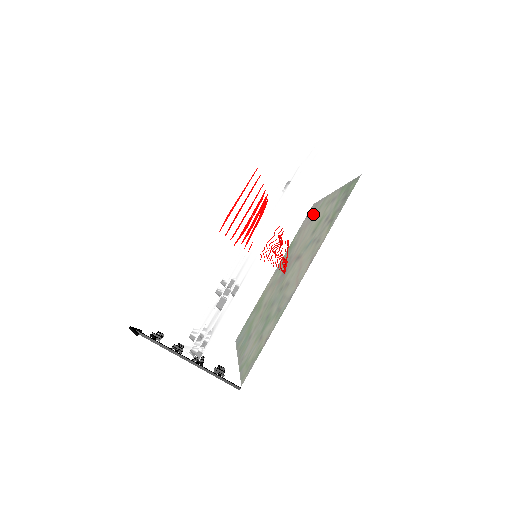
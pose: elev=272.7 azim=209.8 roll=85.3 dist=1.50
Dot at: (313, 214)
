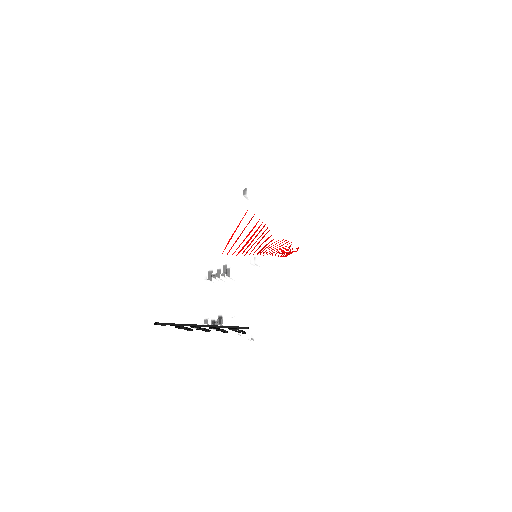
Dot at: occluded
